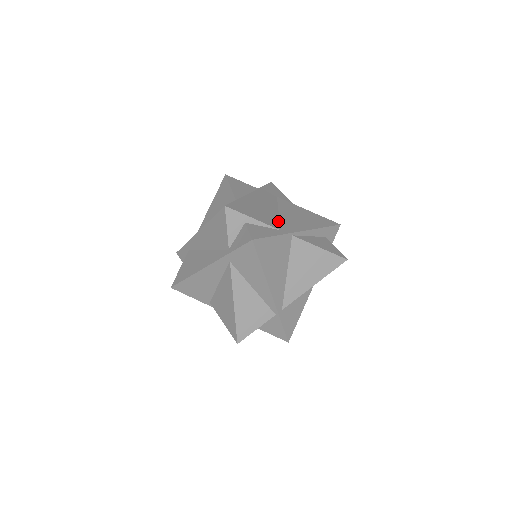
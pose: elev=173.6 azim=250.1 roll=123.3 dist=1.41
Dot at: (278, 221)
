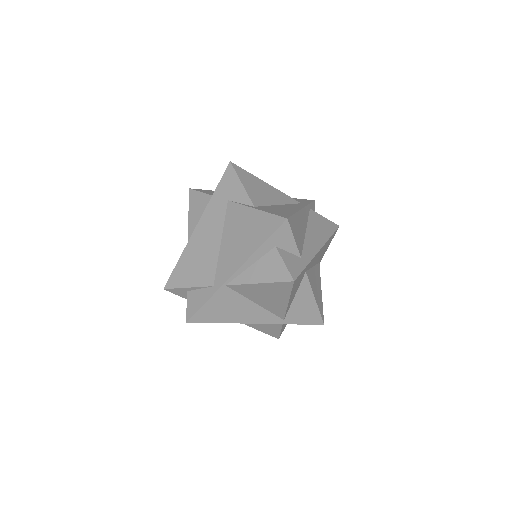
Dot at: (215, 267)
